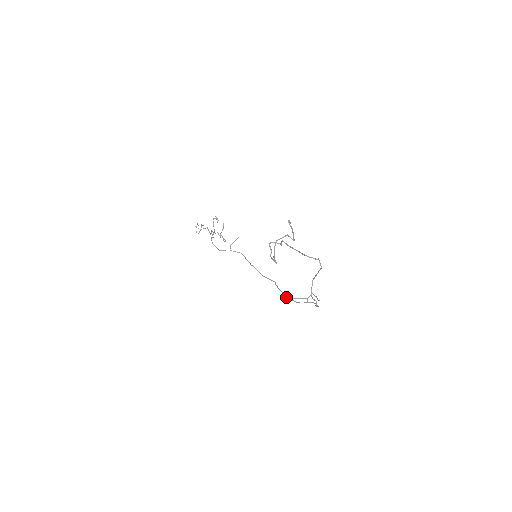
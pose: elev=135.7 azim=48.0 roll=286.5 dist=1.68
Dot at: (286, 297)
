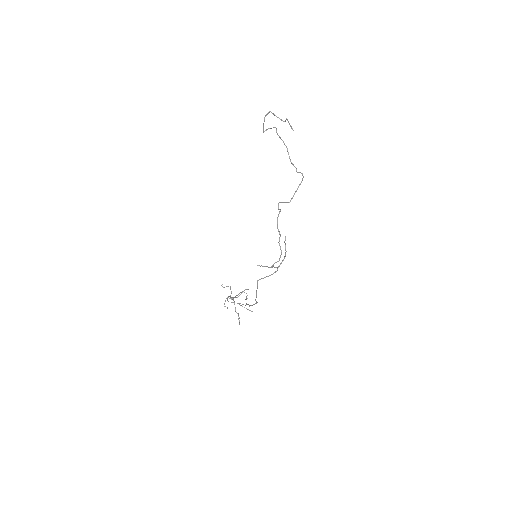
Dot at: (257, 281)
